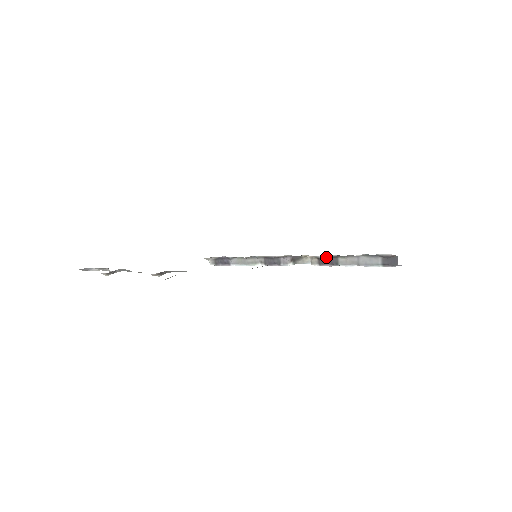
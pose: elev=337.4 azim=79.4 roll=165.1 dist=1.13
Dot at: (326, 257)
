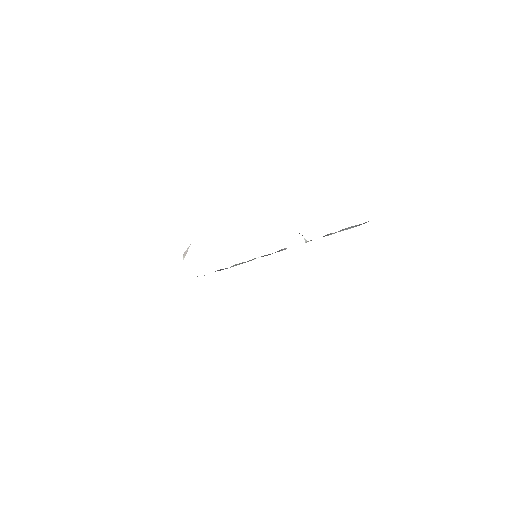
Dot at: occluded
